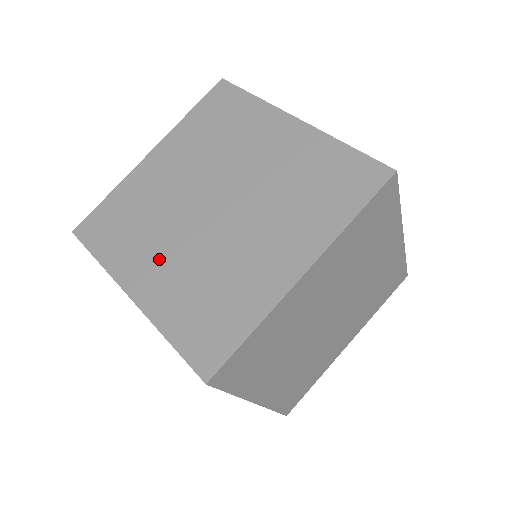
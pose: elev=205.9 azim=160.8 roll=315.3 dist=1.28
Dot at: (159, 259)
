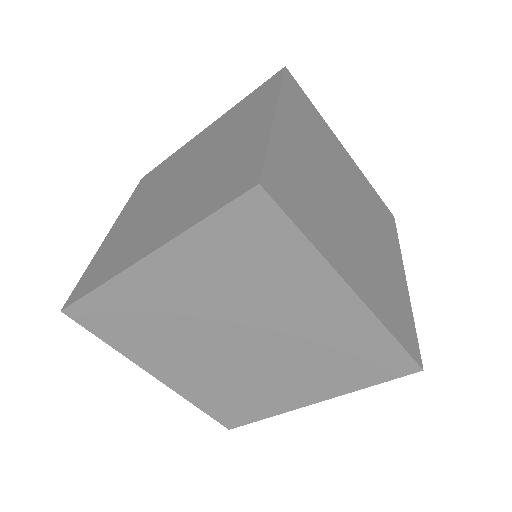
Dot at: (156, 226)
